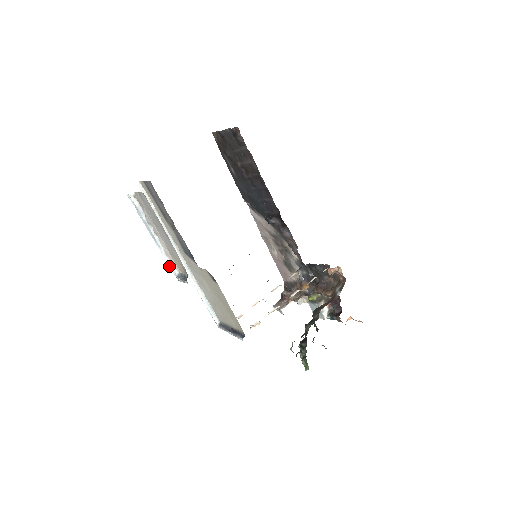
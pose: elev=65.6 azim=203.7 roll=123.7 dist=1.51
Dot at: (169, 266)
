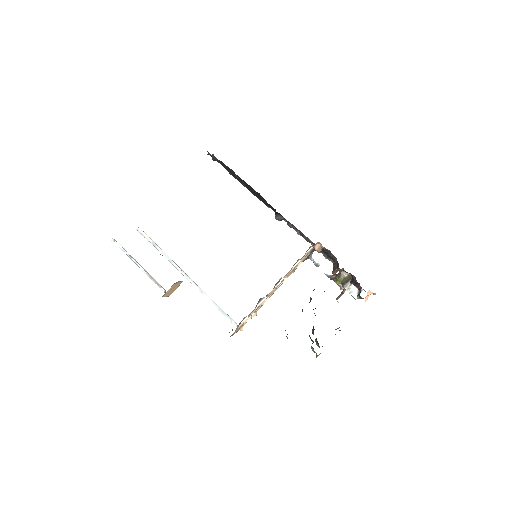
Dot at: (158, 286)
